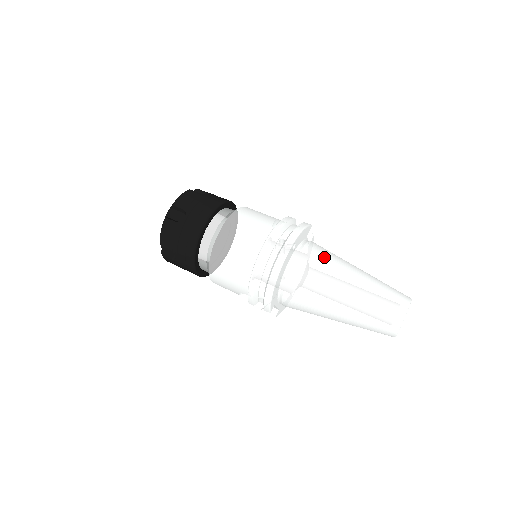
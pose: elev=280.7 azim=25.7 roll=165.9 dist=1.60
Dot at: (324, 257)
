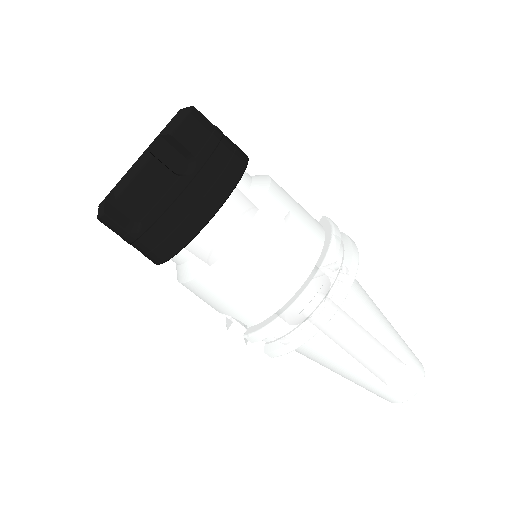
Dot at: (364, 296)
